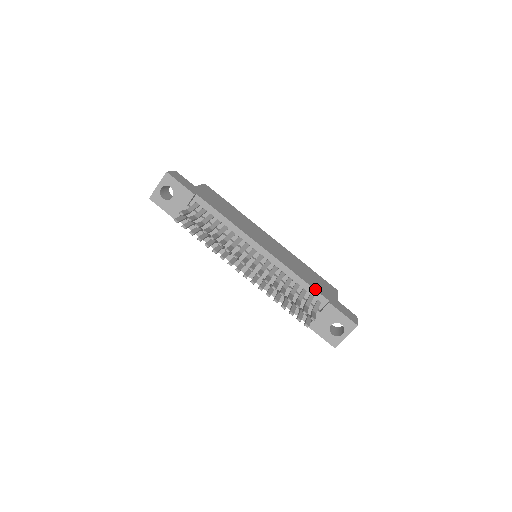
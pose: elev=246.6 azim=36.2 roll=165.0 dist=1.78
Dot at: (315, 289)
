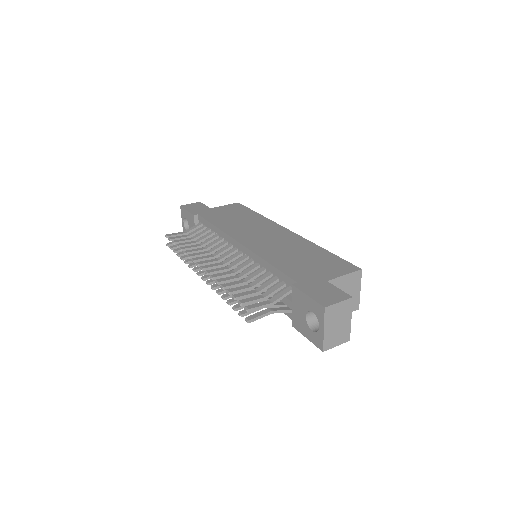
Dot at: (283, 272)
